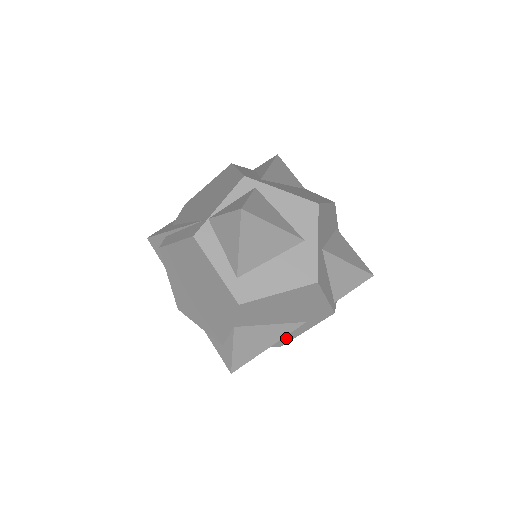
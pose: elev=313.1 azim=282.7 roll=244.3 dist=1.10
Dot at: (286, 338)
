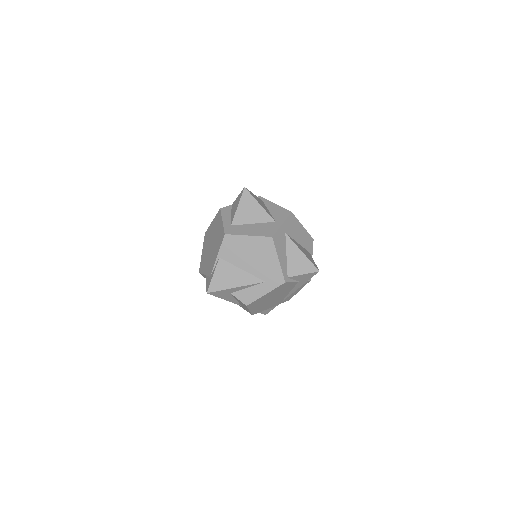
Dot at: (251, 296)
